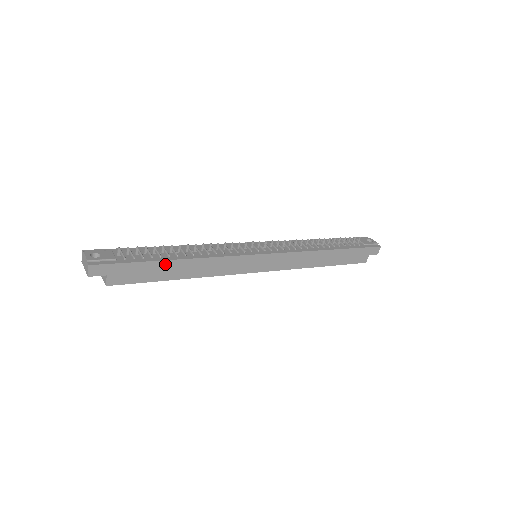
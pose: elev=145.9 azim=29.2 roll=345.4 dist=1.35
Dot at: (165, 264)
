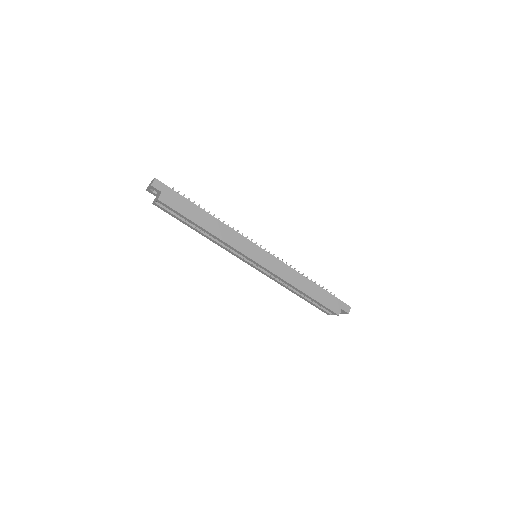
Dot at: (198, 210)
